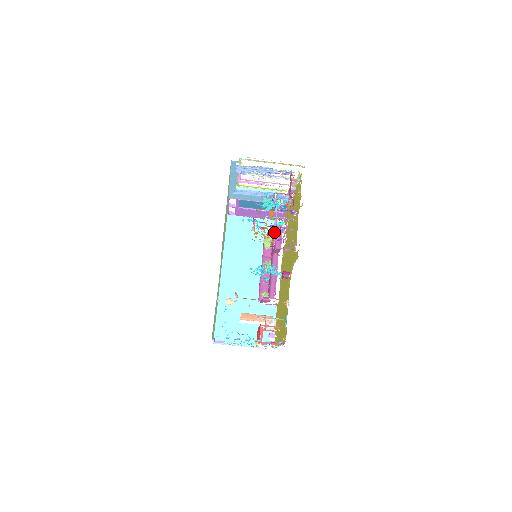
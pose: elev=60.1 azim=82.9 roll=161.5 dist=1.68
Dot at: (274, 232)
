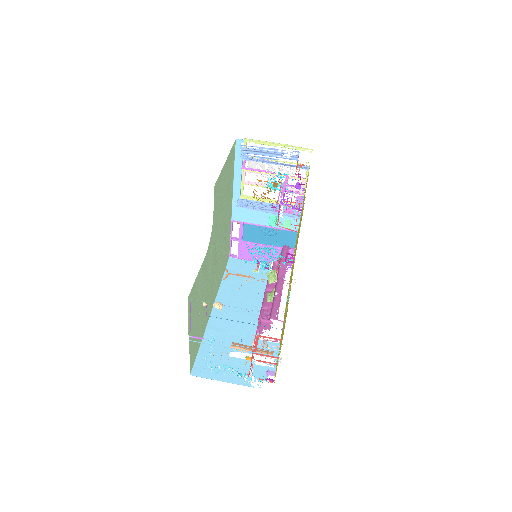
Dot at: occluded
